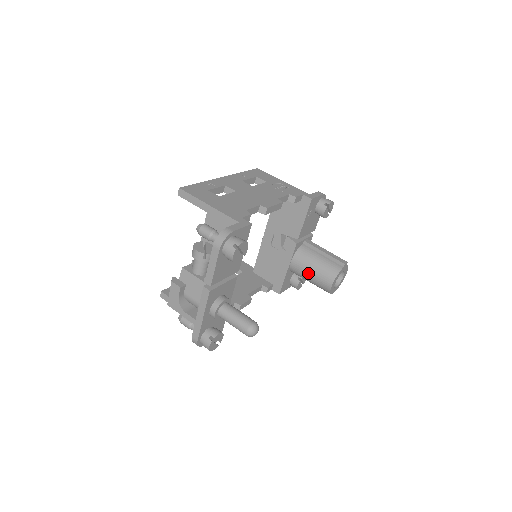
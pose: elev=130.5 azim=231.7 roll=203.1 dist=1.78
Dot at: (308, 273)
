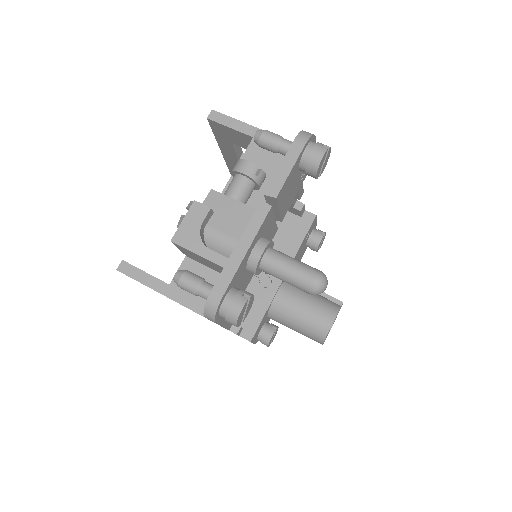
Dot at: (300, 308)
